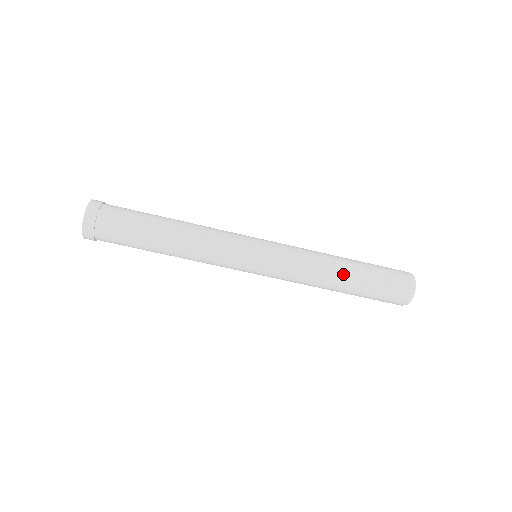
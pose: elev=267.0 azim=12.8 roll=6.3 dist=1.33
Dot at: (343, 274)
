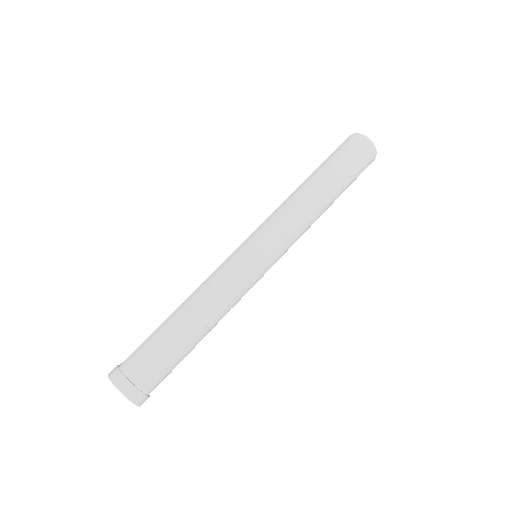
Dot at: (322, 191)
